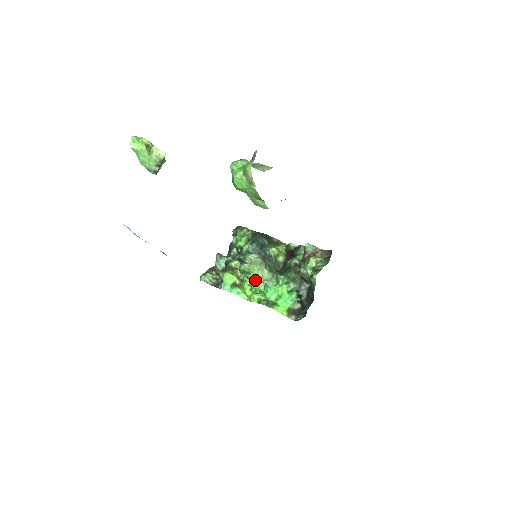
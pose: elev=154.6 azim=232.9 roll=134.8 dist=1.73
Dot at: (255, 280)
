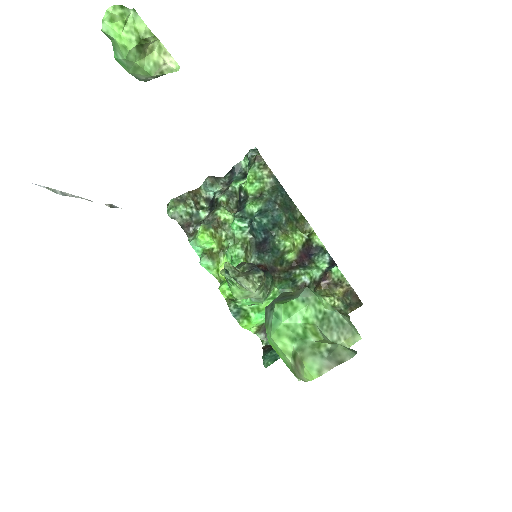
Dot at: (235, 295)
